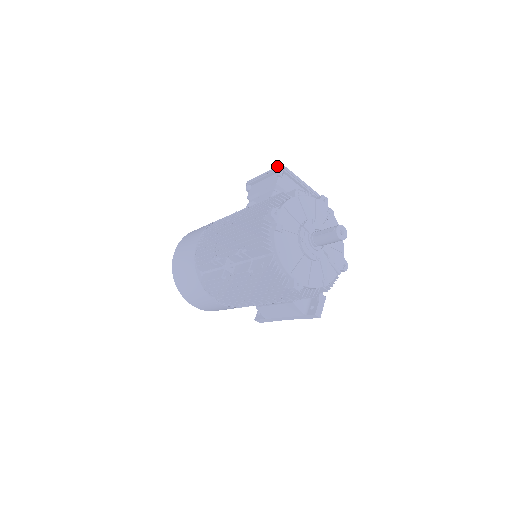
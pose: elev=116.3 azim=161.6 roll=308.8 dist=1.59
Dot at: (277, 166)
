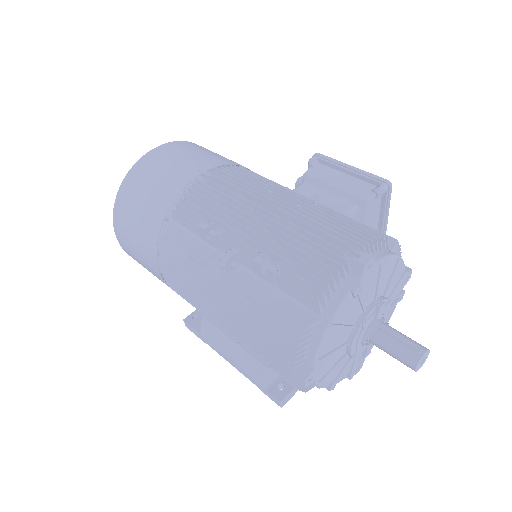
Dot at: (383, 178)
